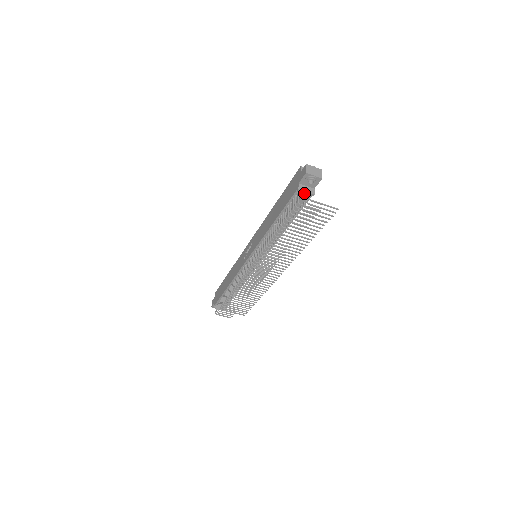
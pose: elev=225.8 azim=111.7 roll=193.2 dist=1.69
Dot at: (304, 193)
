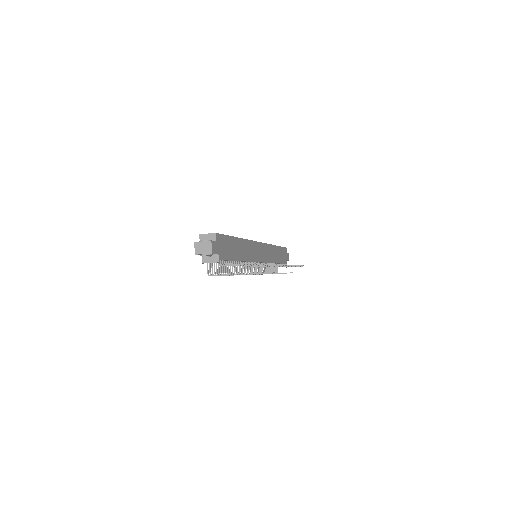
Dot at: occluded
